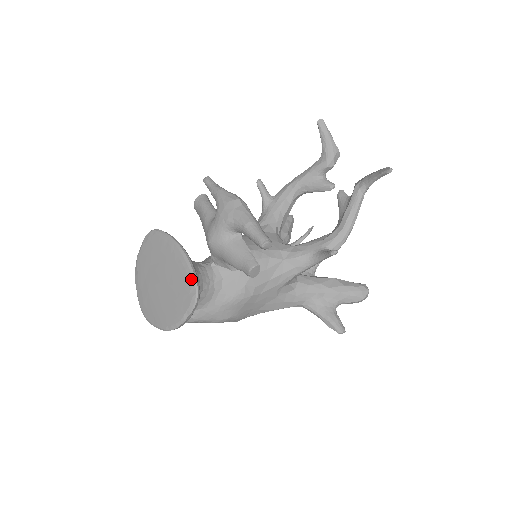
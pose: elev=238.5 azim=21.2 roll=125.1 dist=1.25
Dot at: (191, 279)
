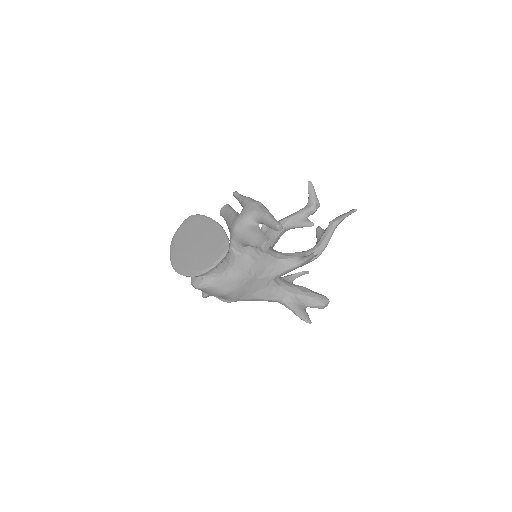
Dot at: (225, 239)
